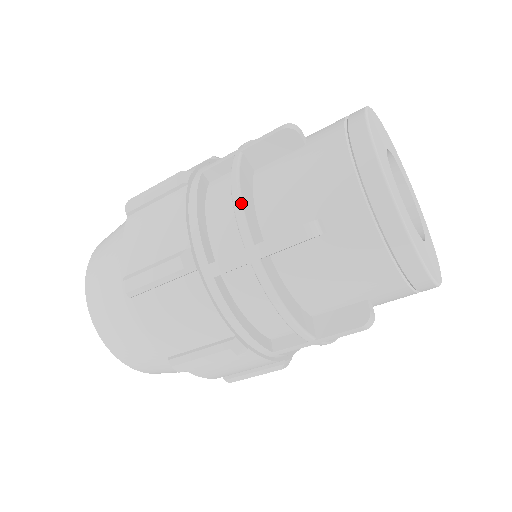
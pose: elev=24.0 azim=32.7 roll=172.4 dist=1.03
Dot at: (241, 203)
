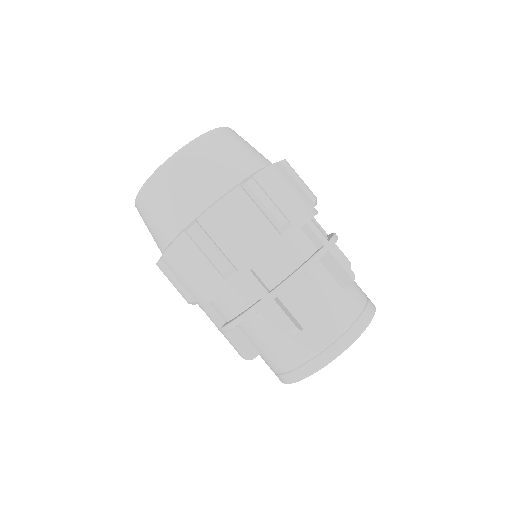
Dot at: occluded
